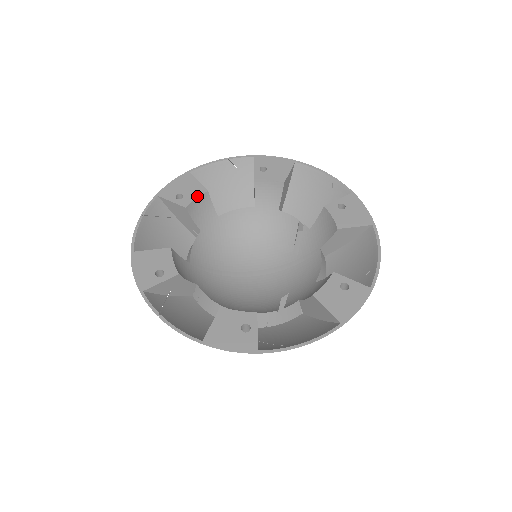
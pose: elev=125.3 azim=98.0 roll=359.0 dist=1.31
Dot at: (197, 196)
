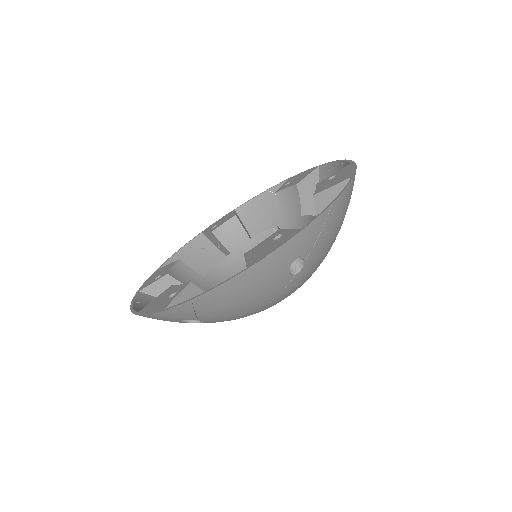
Dot at: (172, 266)
